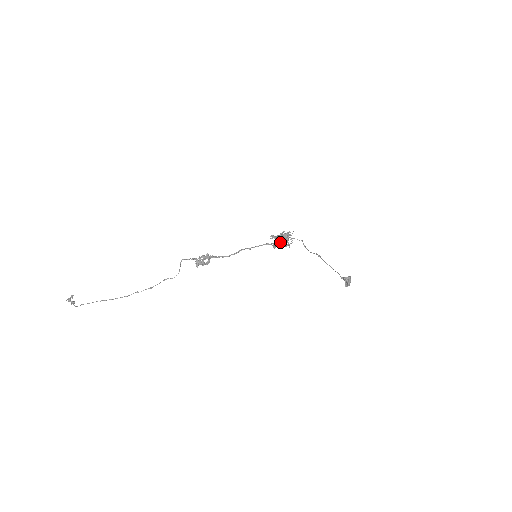
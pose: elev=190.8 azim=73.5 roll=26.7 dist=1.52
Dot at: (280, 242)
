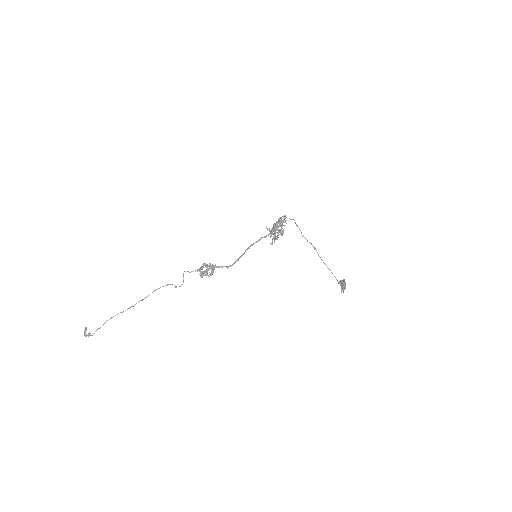
Dot at: occluded
